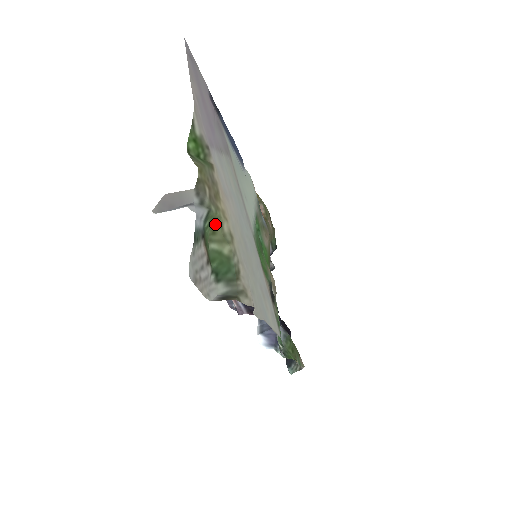
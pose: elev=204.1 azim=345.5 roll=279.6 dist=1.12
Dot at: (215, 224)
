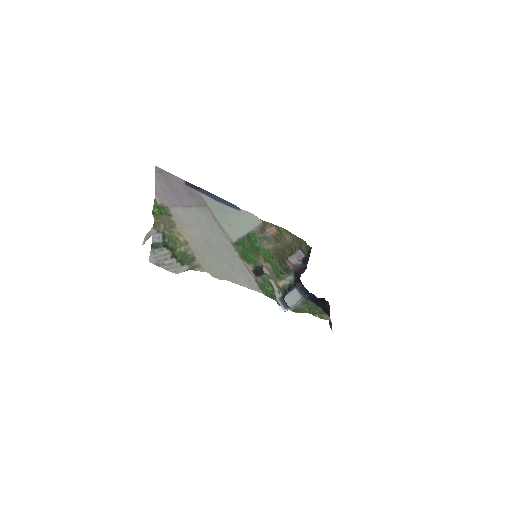
Dot at: (174, 239)
